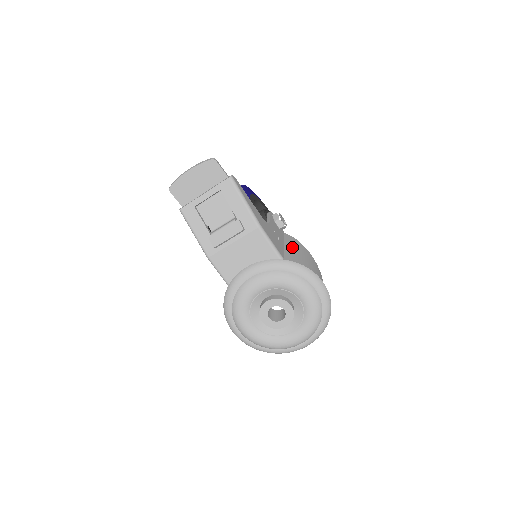
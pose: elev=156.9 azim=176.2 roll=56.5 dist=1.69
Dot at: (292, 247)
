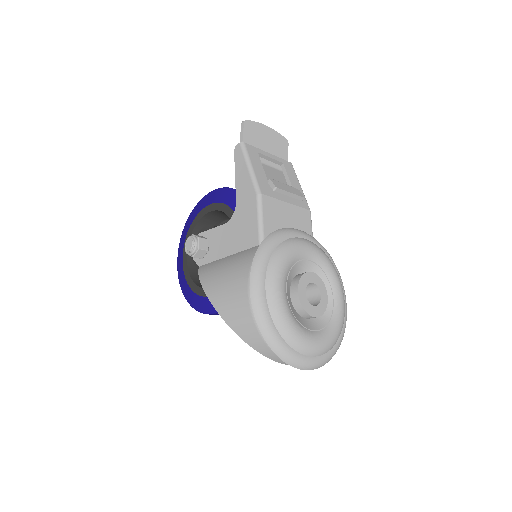
Dot at: occluded
